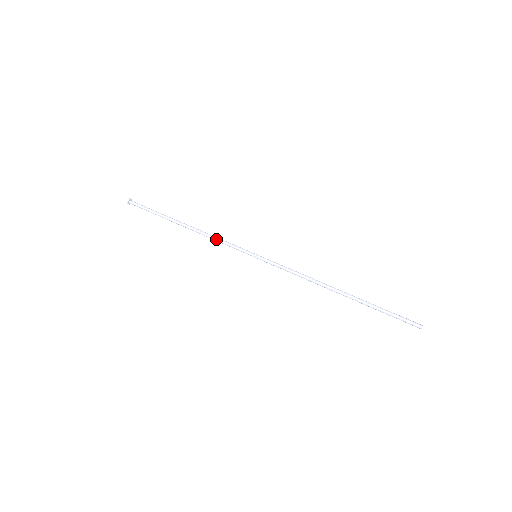
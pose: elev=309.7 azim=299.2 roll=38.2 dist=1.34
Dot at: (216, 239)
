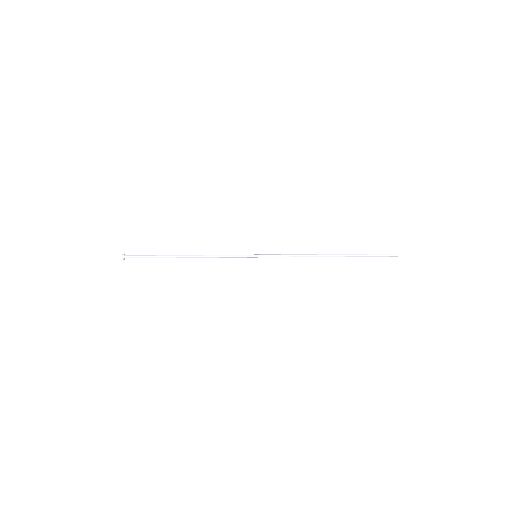
Dot at: (217, 256)
